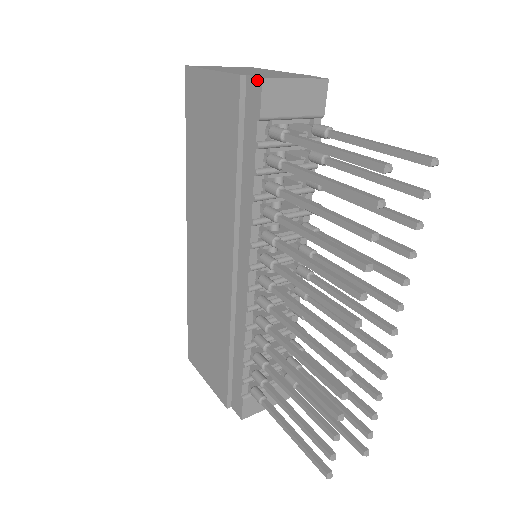
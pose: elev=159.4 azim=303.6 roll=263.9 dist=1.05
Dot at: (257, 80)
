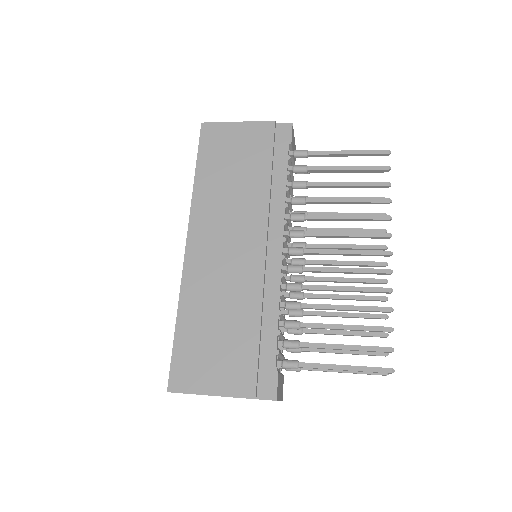
Dot at: (288, 124)
